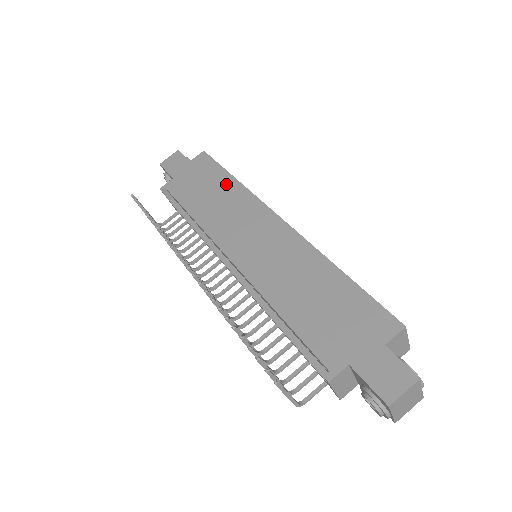
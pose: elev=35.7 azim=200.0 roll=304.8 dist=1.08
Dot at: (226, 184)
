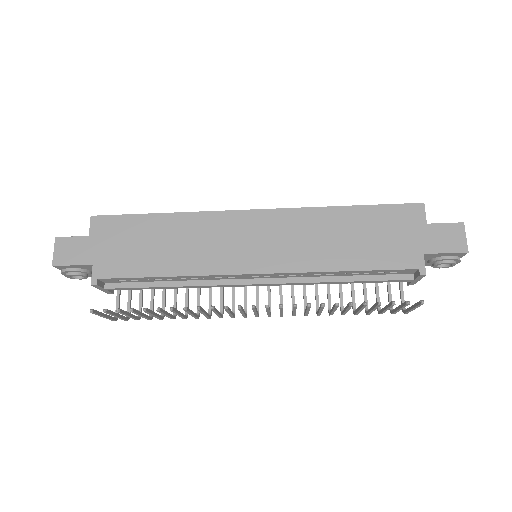
Dot at: (164, 224)
